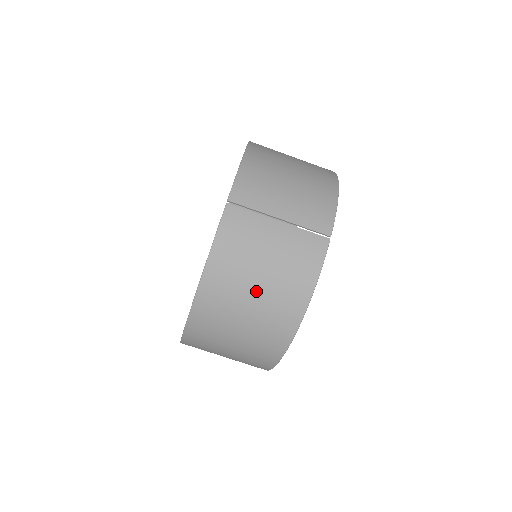
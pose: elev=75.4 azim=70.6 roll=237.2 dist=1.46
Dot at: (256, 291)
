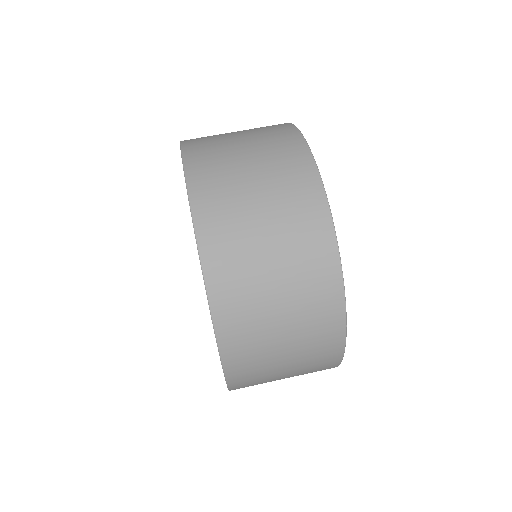
Dot at: occluded
